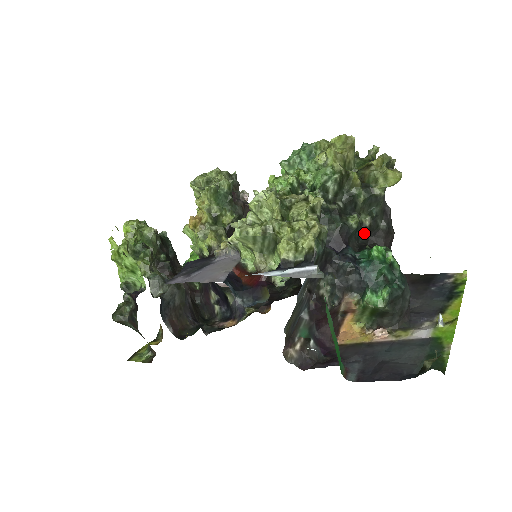
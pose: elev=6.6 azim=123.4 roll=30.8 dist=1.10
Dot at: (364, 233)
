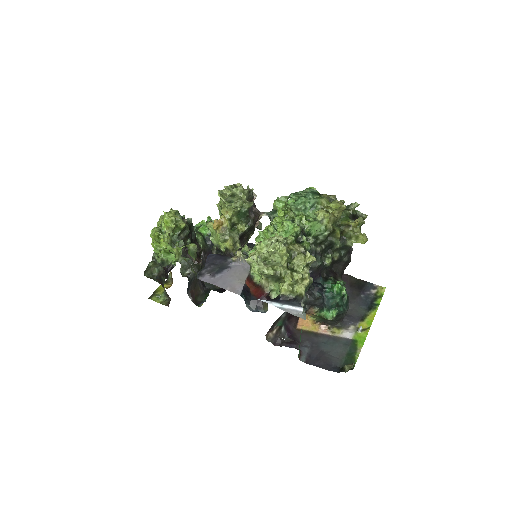
Dot at: (332, 263)
